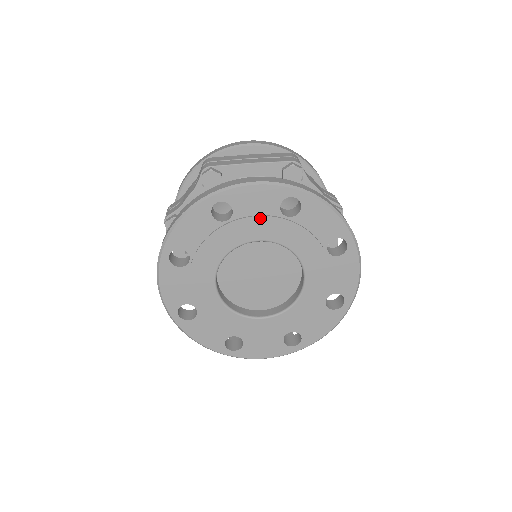
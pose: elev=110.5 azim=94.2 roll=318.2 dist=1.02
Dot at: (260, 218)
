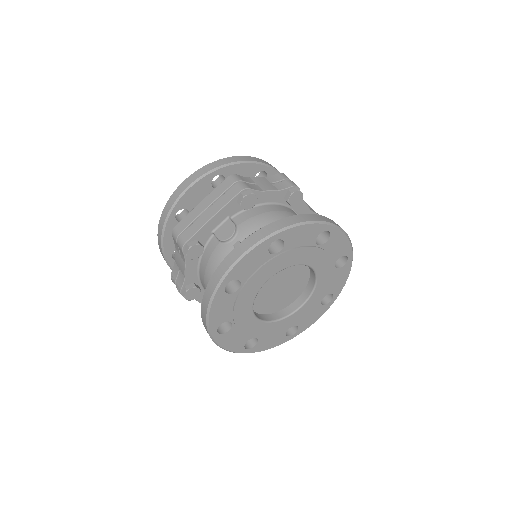
Dot at: (261, 269)
